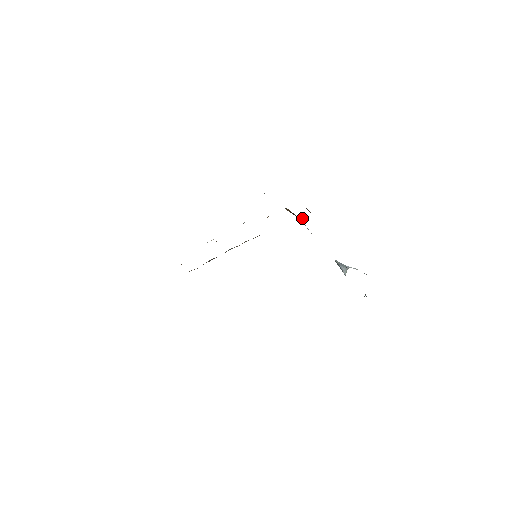
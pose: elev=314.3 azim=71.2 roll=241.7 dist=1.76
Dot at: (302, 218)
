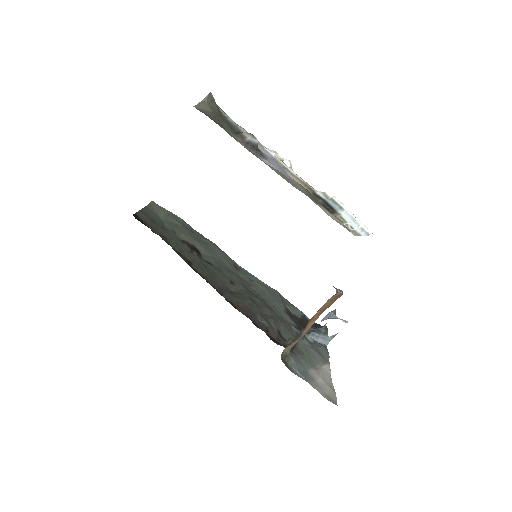
Dot at: occluded
